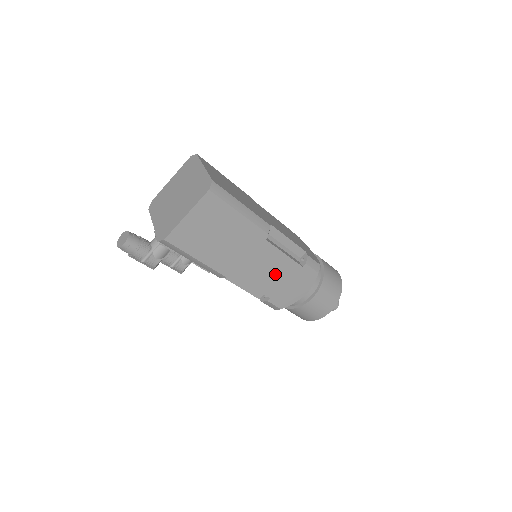
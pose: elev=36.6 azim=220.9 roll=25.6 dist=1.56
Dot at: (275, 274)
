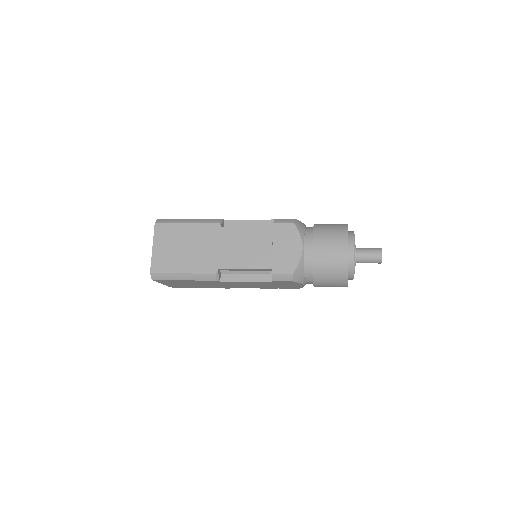
Dot at: (258, 285)
